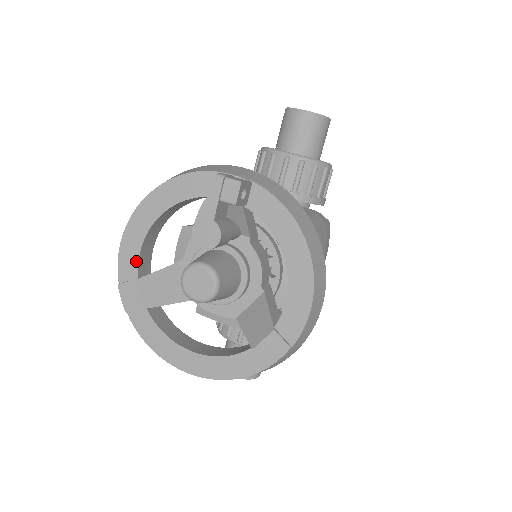
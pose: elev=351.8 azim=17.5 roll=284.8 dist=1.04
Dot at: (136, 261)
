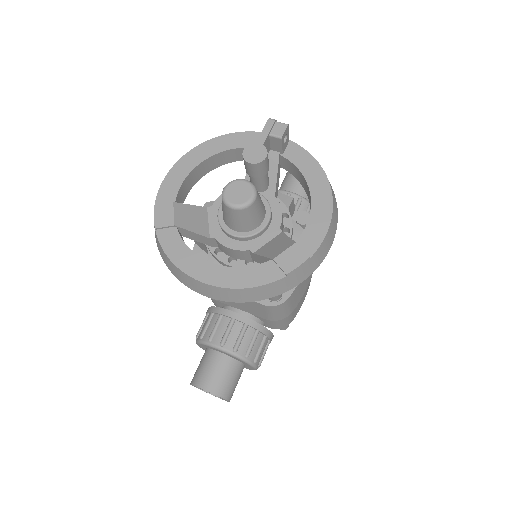
Dot at: (177, 189)
